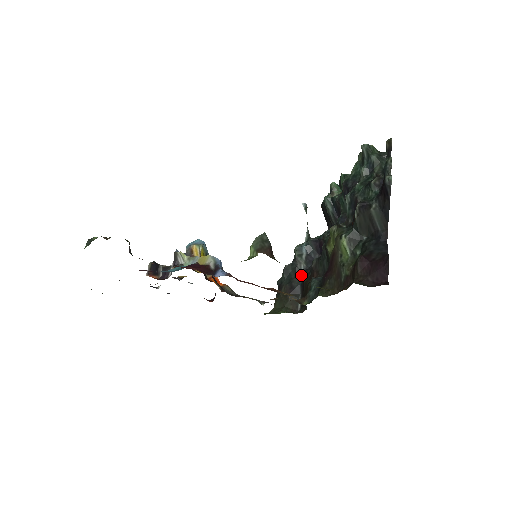
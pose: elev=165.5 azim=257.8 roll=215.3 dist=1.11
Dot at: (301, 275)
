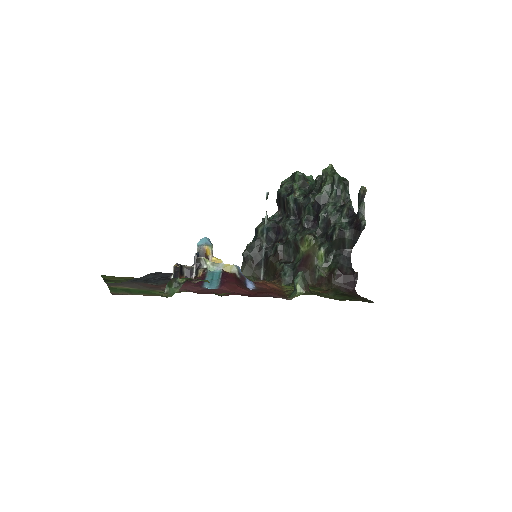
Dot at: (263, 251)
